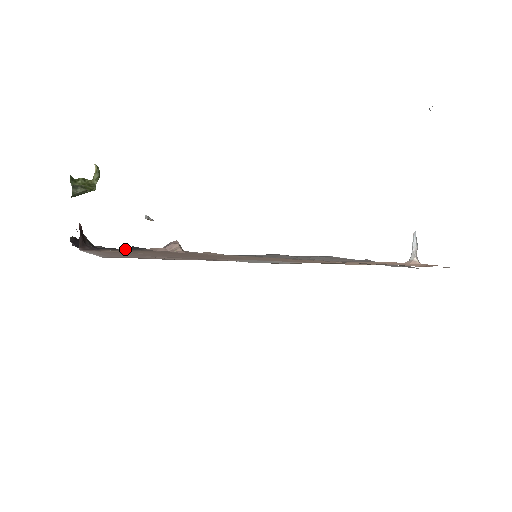
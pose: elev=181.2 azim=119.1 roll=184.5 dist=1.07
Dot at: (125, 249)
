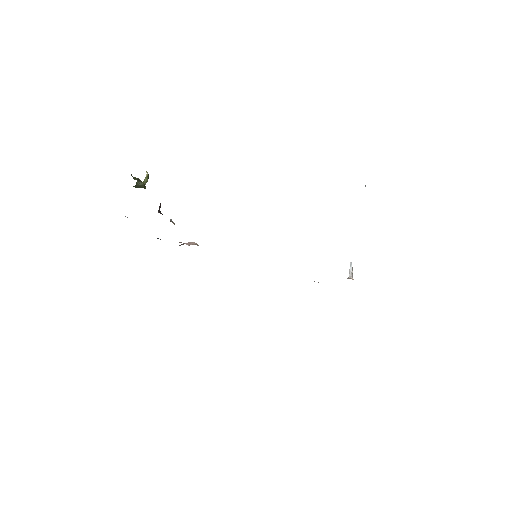
Dot at: occluded
